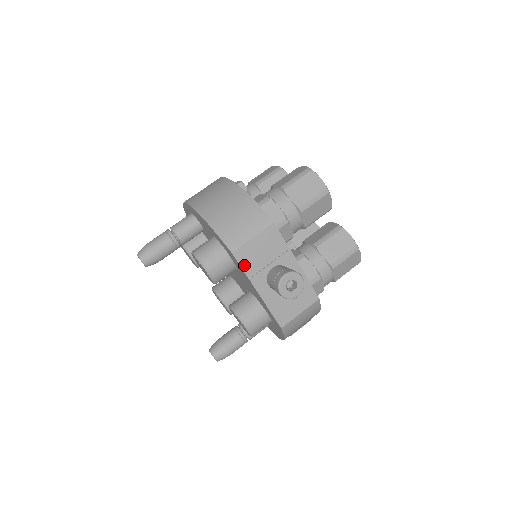
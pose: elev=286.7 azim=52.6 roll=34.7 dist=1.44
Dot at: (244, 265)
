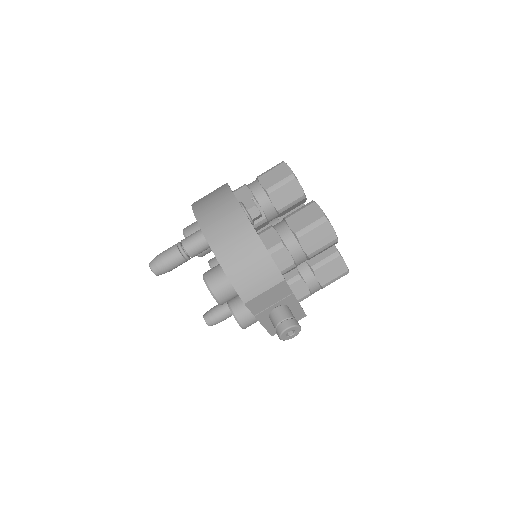
Dot at: (252, 309)
